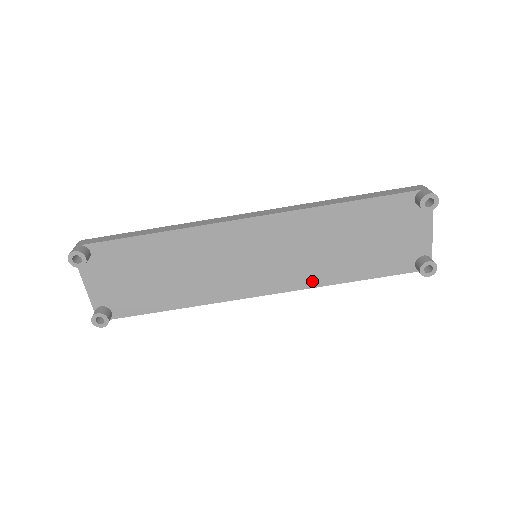
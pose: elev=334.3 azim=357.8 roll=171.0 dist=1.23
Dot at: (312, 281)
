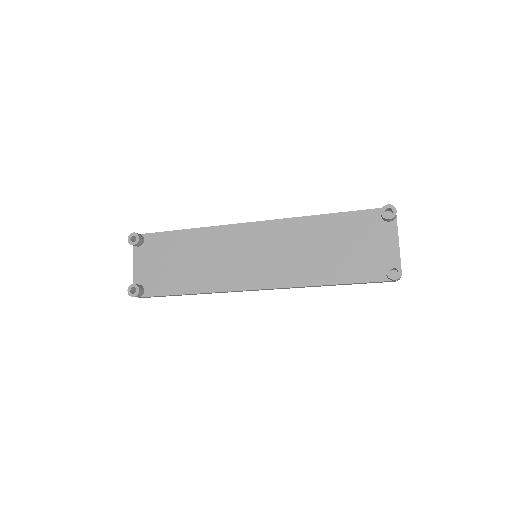
Dot at: (297, 280)
